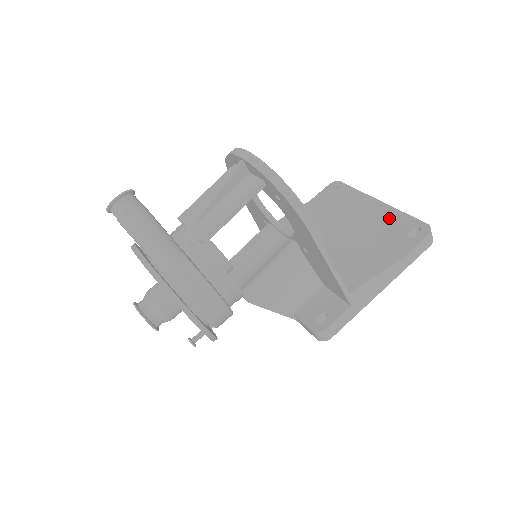
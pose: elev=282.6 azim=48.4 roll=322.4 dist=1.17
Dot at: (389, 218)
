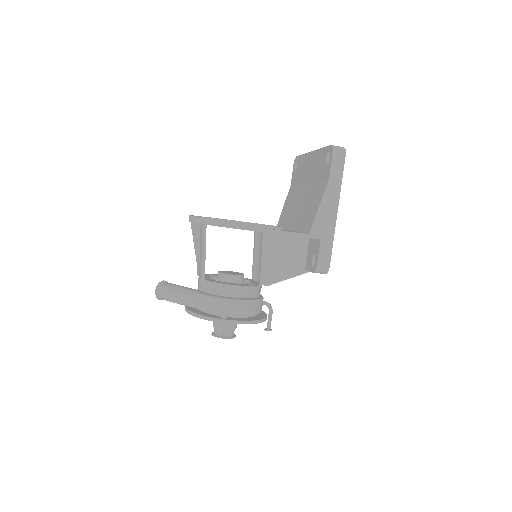
Dot at: (317, 160)
